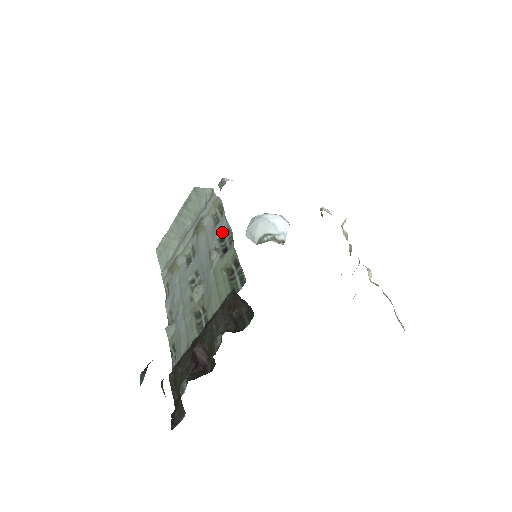
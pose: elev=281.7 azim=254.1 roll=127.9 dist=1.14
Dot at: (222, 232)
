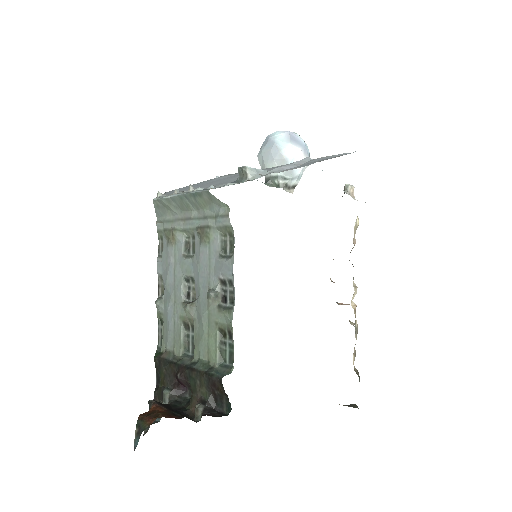
Dot at: (226, 278)
